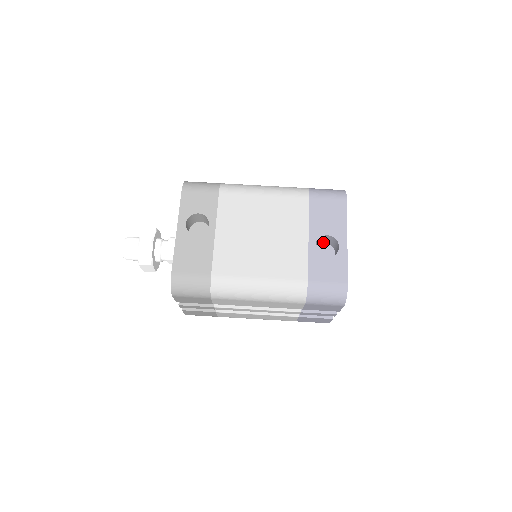
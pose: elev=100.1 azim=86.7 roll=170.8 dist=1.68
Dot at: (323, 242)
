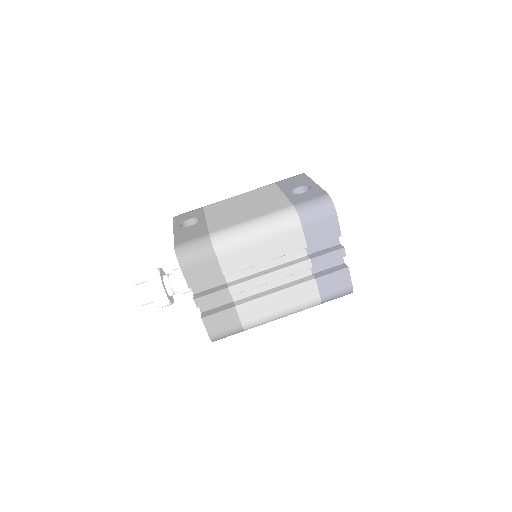
Dot at: occluded
